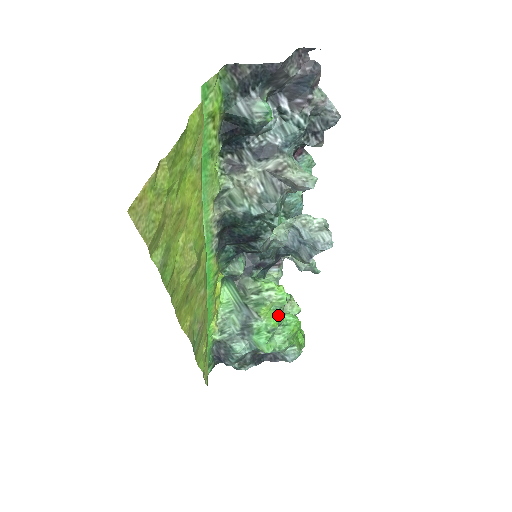
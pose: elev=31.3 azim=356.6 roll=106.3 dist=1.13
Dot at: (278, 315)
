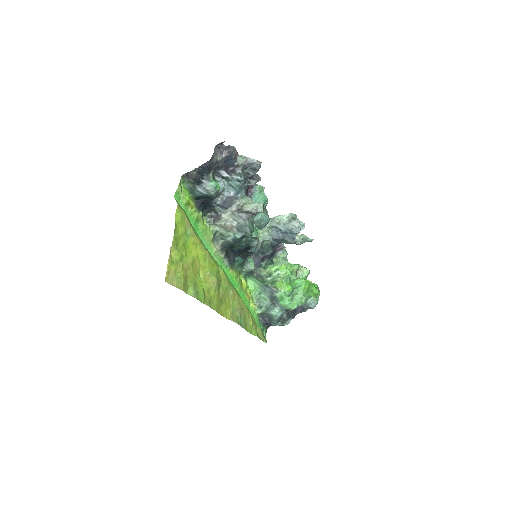
Dot at: (290, 283)
